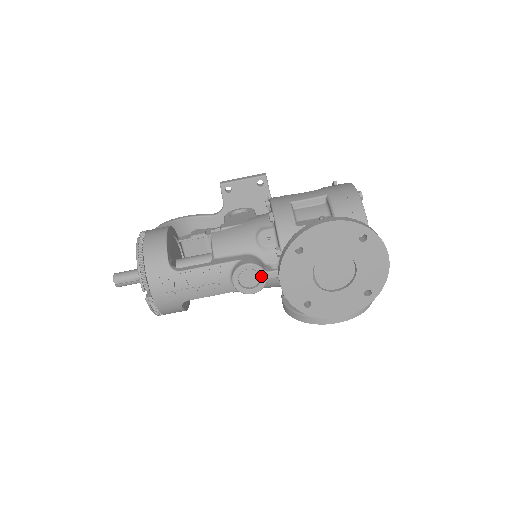
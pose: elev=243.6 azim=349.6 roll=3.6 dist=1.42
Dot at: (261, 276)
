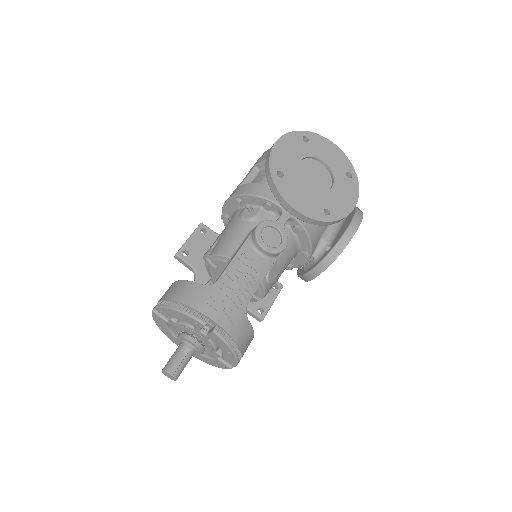
Dot at: (277, 227)
